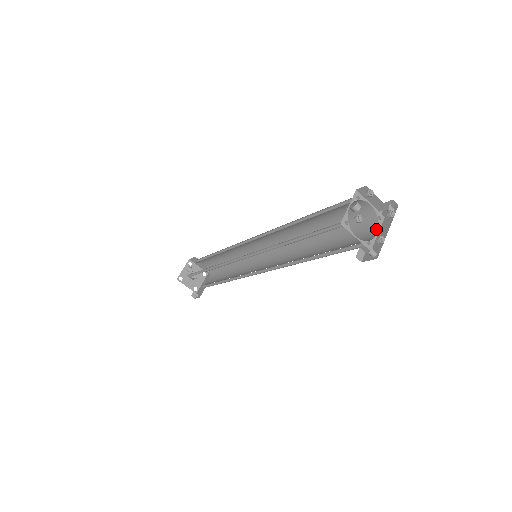
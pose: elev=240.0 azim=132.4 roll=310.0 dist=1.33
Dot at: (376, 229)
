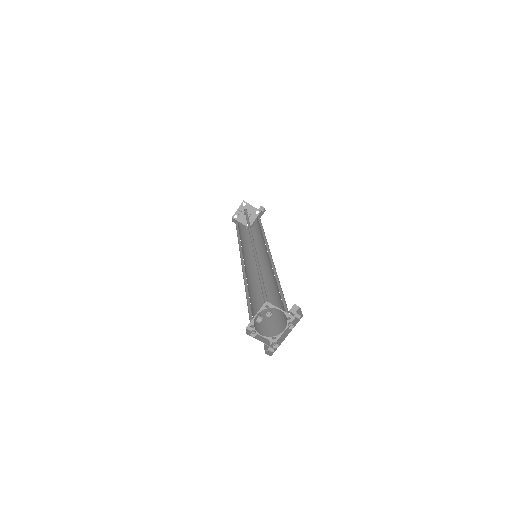
Dot at: (285, 325)
